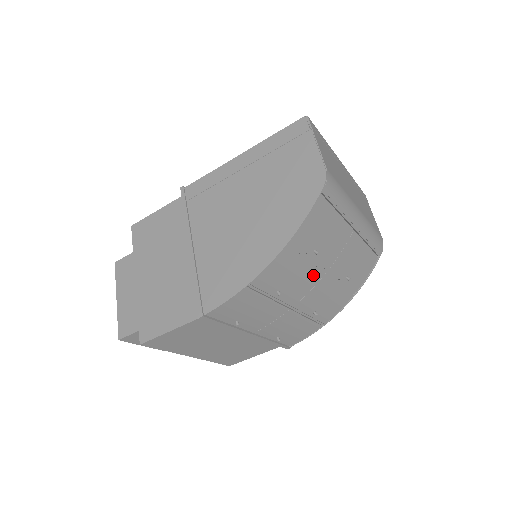
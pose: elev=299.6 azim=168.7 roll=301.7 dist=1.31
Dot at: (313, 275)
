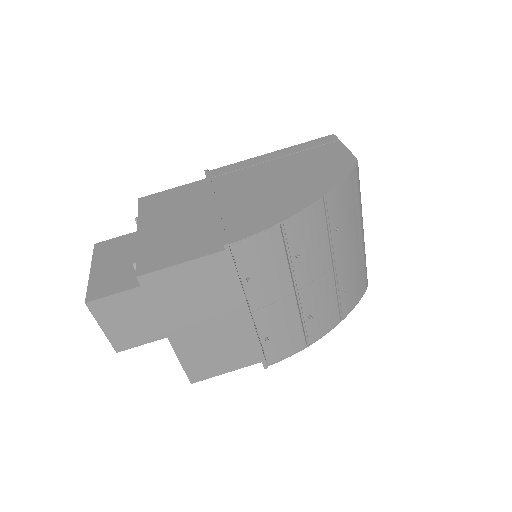
Dot at: (325, 258)
